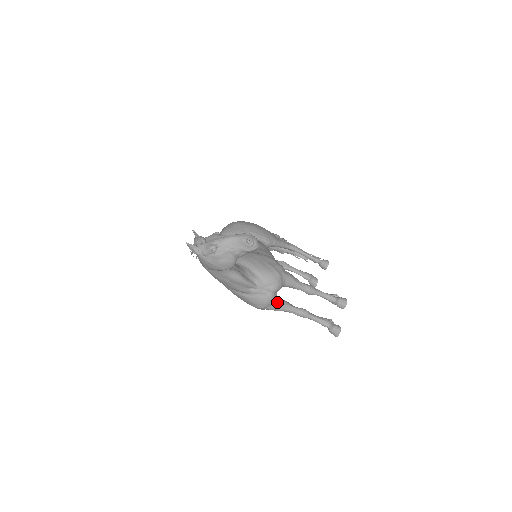
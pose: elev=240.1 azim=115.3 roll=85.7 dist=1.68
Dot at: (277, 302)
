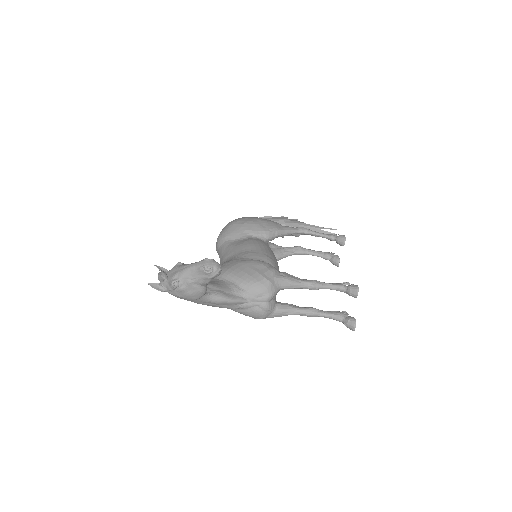
Dot at: (277, 309)
